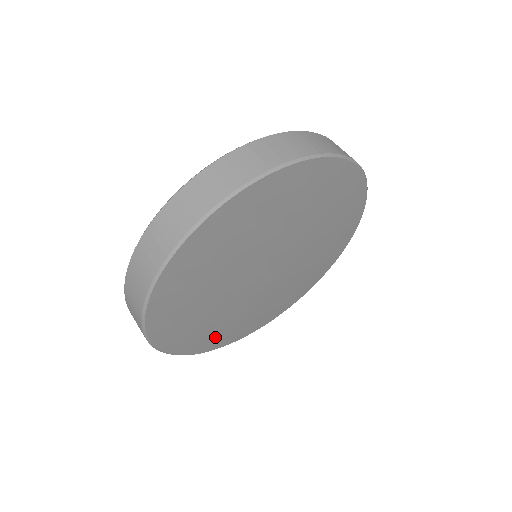
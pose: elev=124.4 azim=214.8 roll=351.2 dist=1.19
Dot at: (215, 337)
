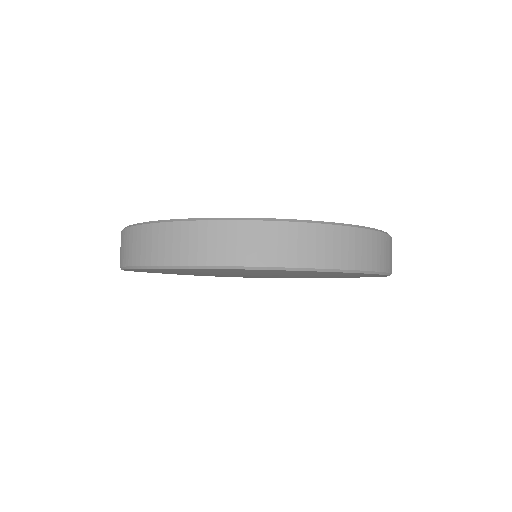
Dot at: occluded
